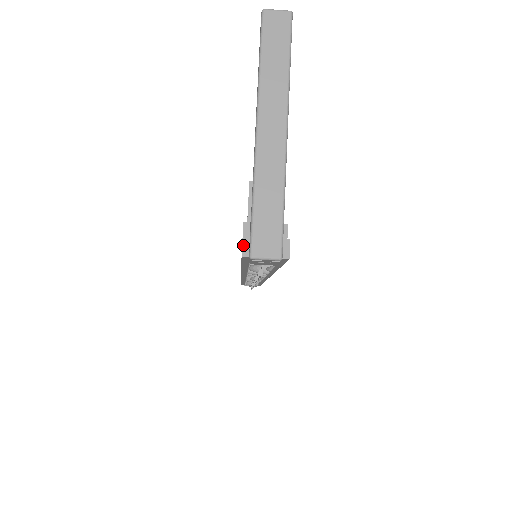
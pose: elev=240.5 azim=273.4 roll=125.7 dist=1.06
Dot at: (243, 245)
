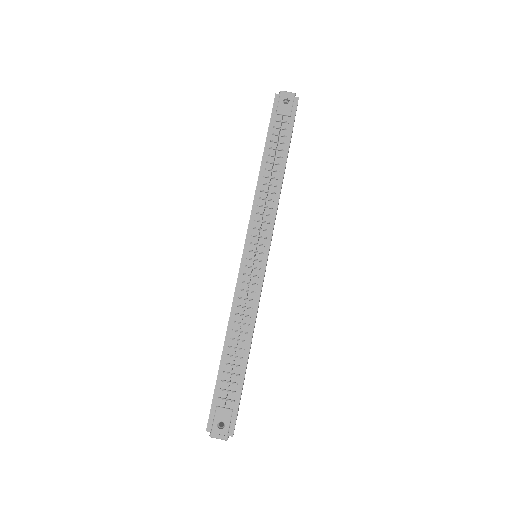
Dot at: (276, 97)
